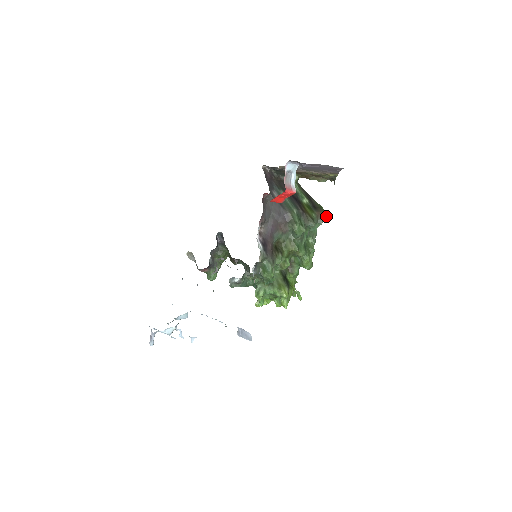
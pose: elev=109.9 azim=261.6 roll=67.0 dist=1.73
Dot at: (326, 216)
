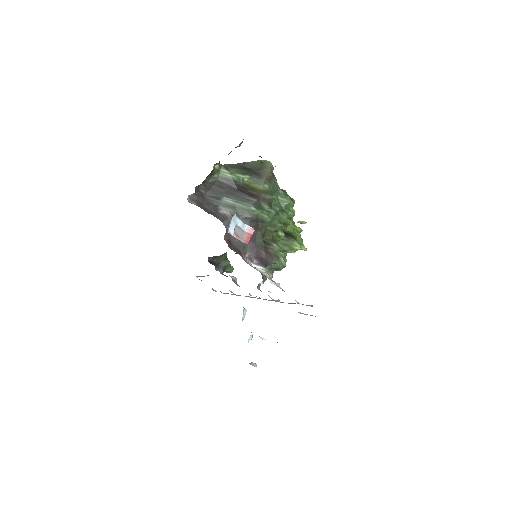
Dot at: (273, 168)
